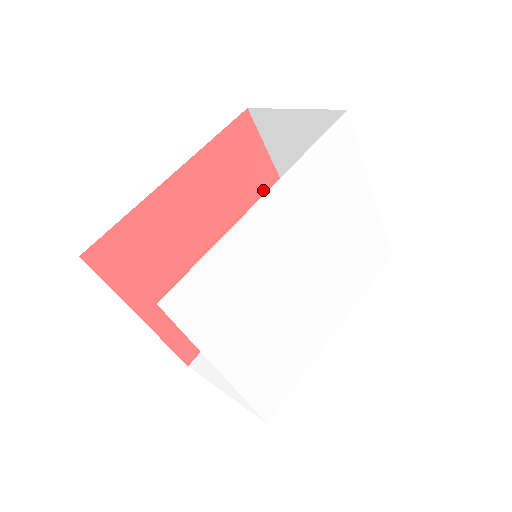
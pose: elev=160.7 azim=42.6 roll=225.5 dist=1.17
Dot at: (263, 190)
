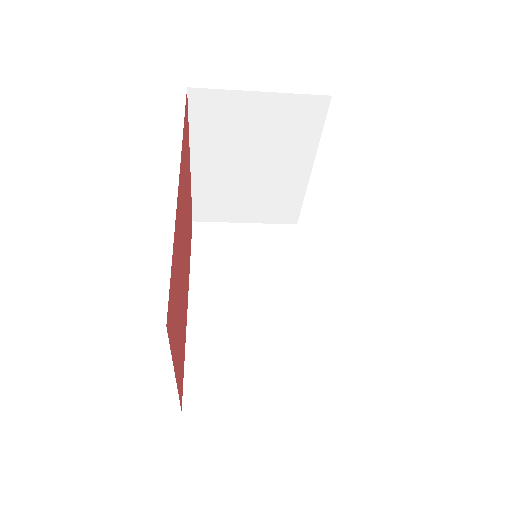
Dot at: (188, 183)
